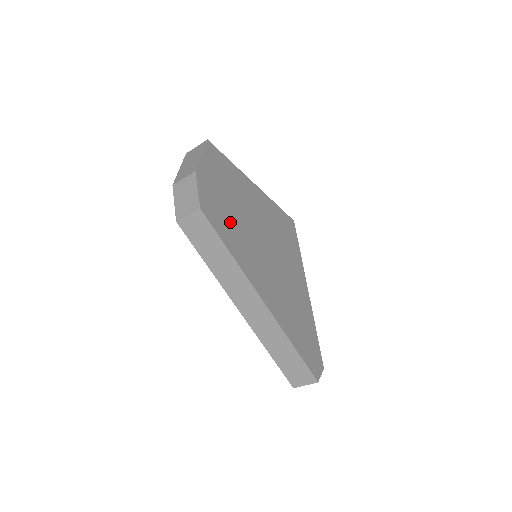
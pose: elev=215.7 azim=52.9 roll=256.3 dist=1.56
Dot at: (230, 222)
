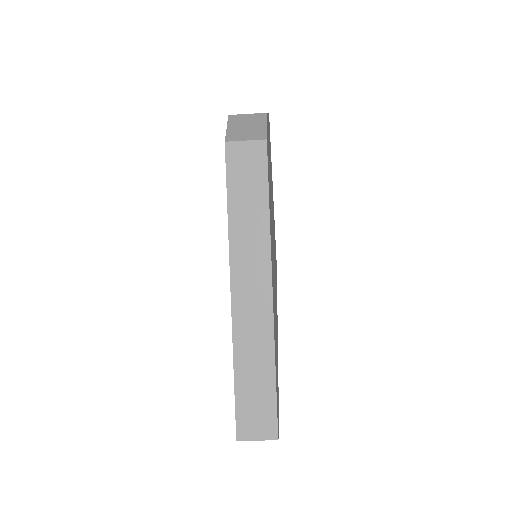
Dot at: occluded
